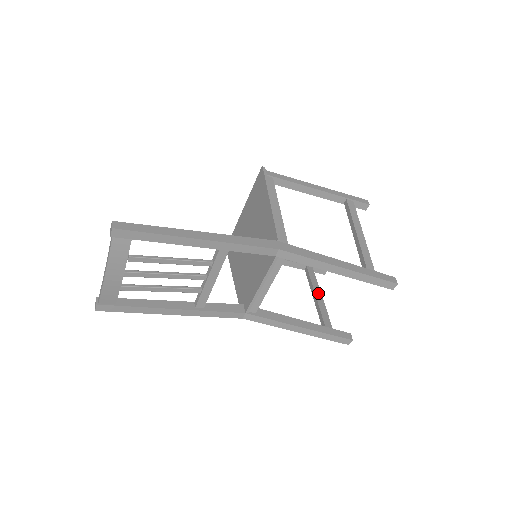
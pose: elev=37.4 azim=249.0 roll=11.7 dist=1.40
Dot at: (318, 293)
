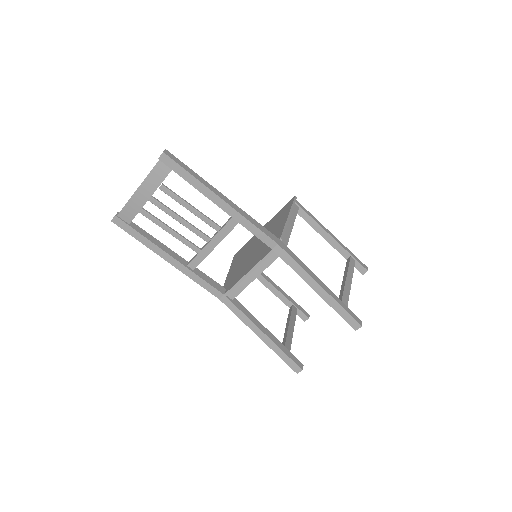
Dot at: (292, 325)
